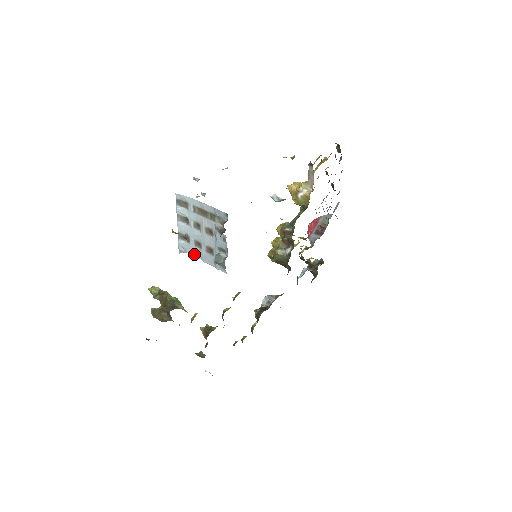
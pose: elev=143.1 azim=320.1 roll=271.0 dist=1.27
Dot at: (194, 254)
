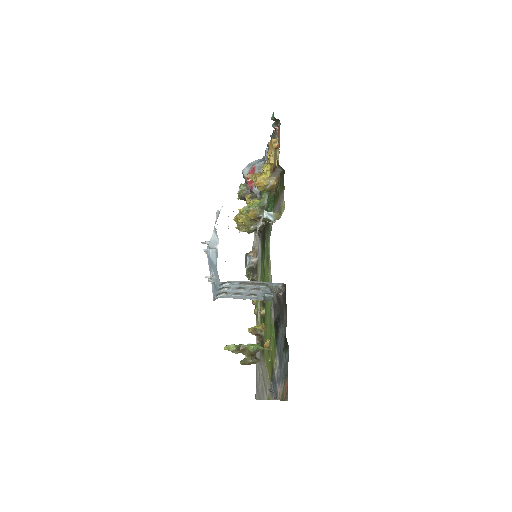
Dot at: occluded
